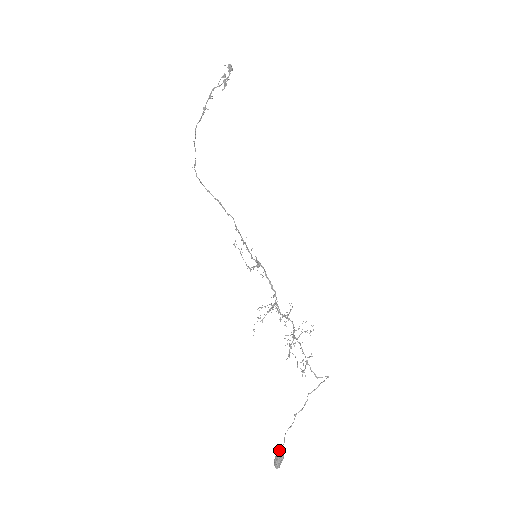
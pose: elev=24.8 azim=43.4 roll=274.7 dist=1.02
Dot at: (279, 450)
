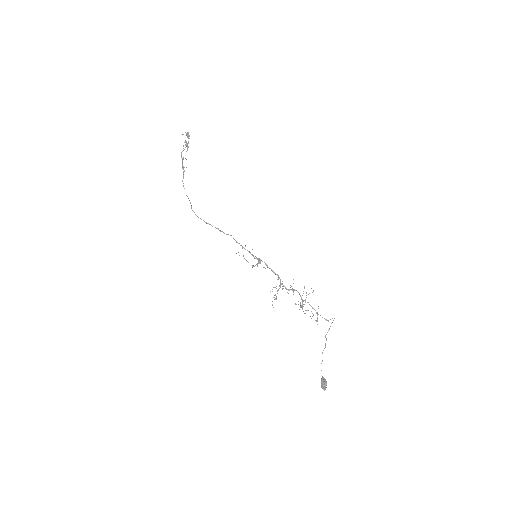
Dot at: (322, 378)
